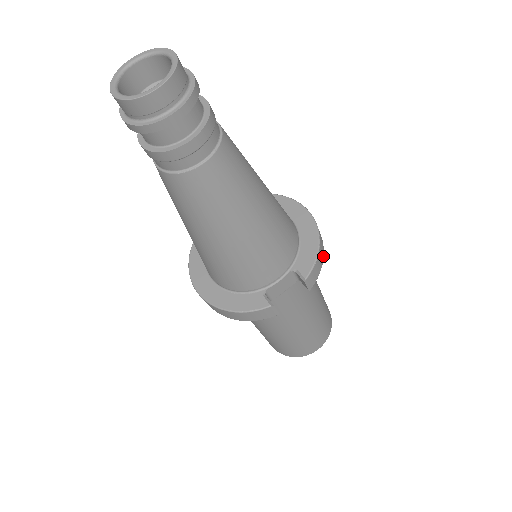
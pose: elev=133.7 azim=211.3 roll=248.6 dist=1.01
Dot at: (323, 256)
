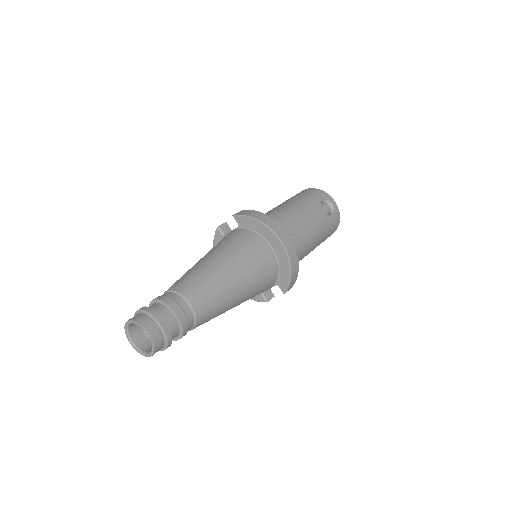
Dot at: (298, 269)
